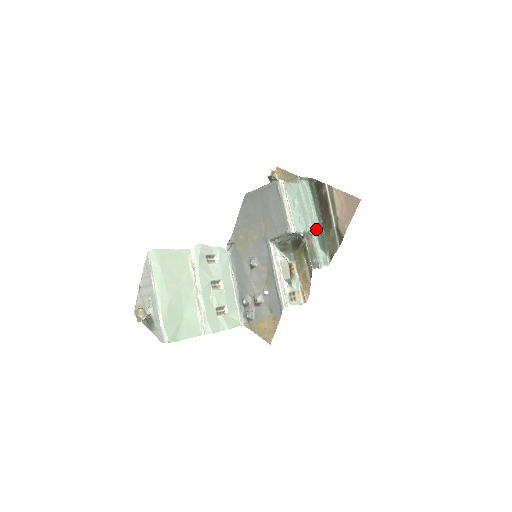
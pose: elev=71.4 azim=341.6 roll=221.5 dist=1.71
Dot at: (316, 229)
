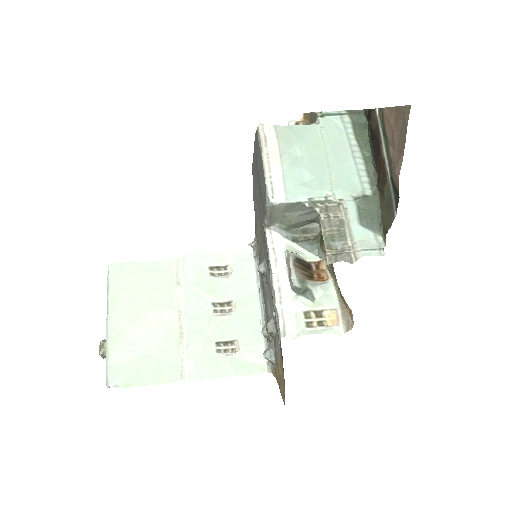
Dot at: (355, 192)
